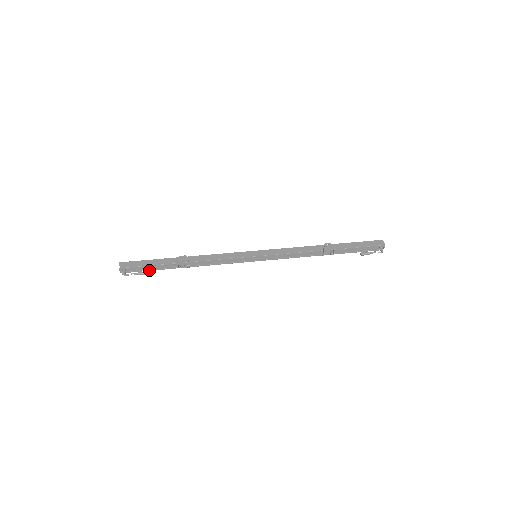
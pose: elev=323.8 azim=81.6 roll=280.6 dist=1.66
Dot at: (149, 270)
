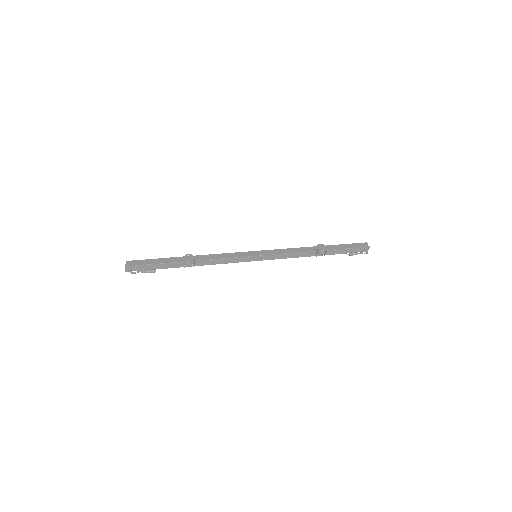
Dot at: occluded
